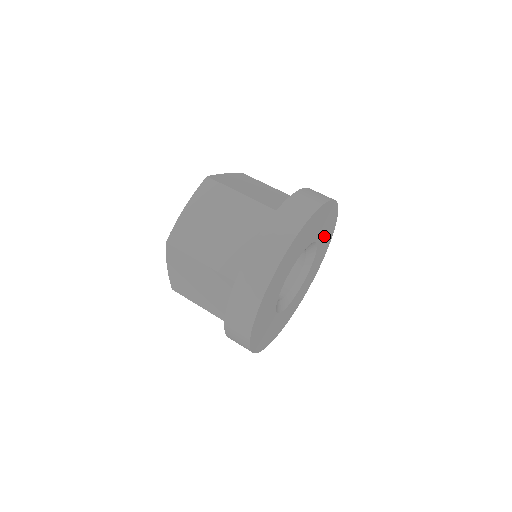
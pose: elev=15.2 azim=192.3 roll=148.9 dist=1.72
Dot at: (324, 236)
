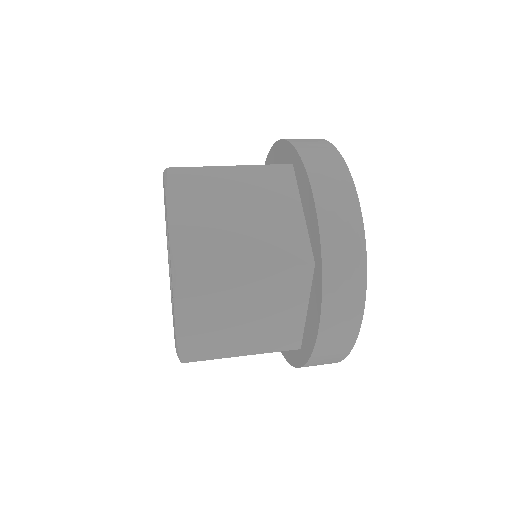
Dot at: occluded
